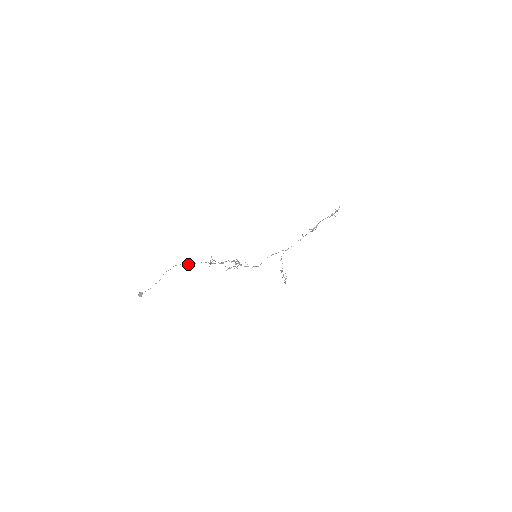
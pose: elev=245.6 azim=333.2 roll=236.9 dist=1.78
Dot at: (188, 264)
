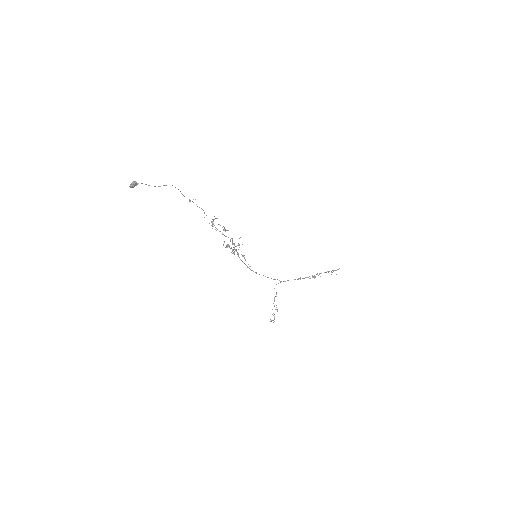
Dot at: (192, 201)
